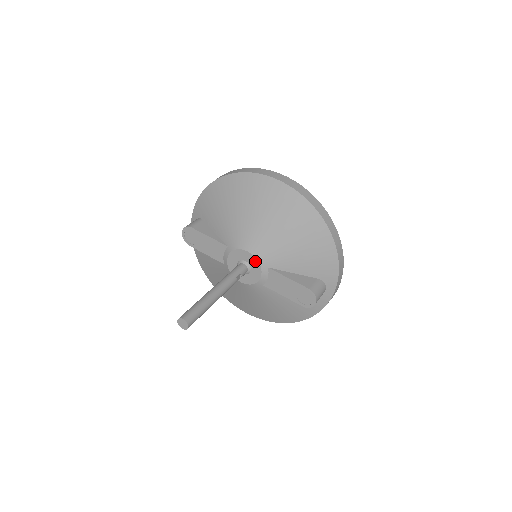
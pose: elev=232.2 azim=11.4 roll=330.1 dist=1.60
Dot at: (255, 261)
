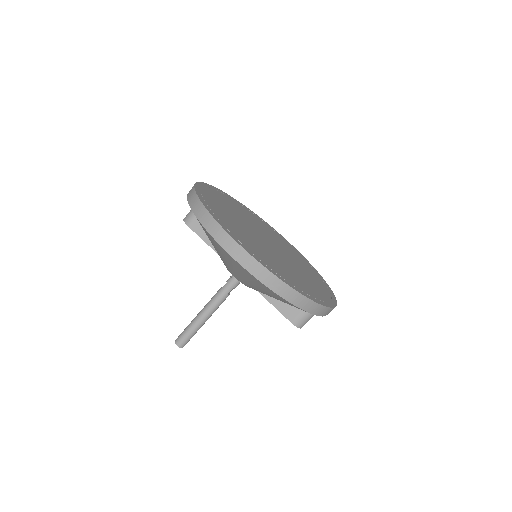
Dot at: occluded
